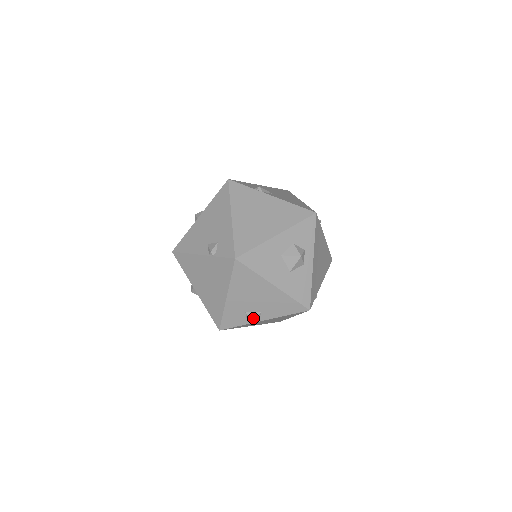
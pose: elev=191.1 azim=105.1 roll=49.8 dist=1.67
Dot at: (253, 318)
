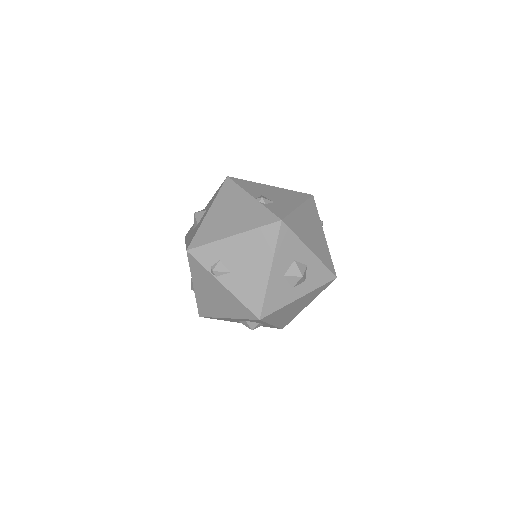
Dot at: occluded
